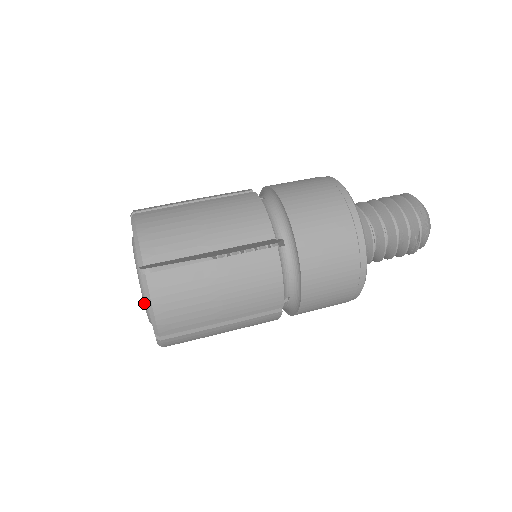
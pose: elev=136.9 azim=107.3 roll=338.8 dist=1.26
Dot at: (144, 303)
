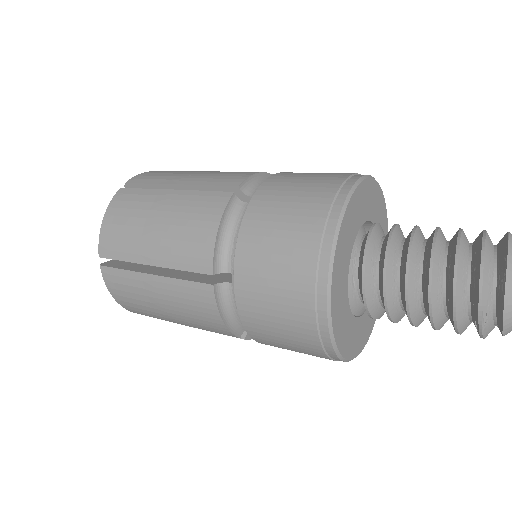
Dot at: occluded
